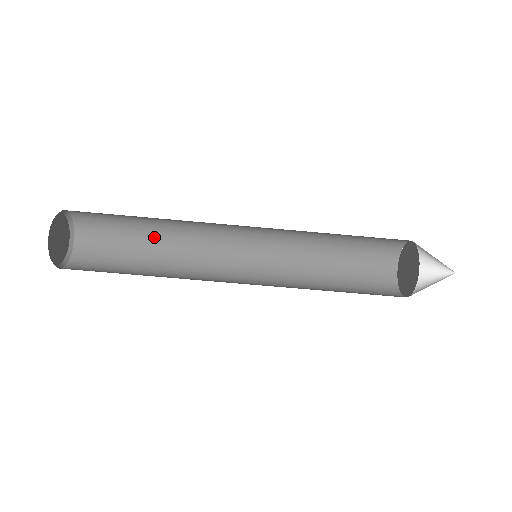
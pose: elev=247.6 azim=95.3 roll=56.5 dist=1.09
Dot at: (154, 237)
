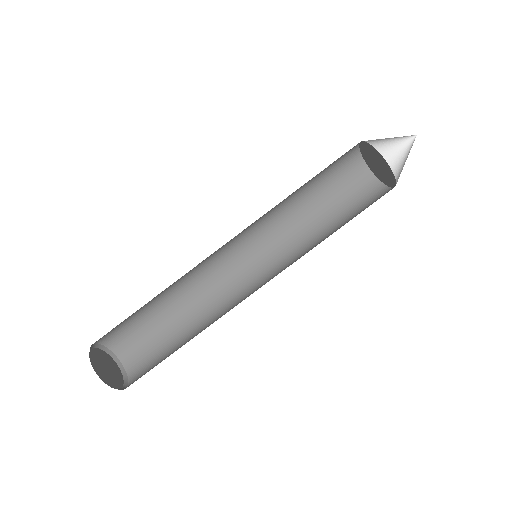
Dot at: (183, 320)
